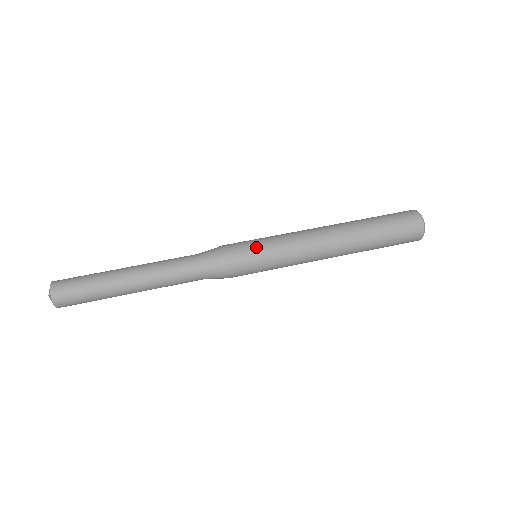
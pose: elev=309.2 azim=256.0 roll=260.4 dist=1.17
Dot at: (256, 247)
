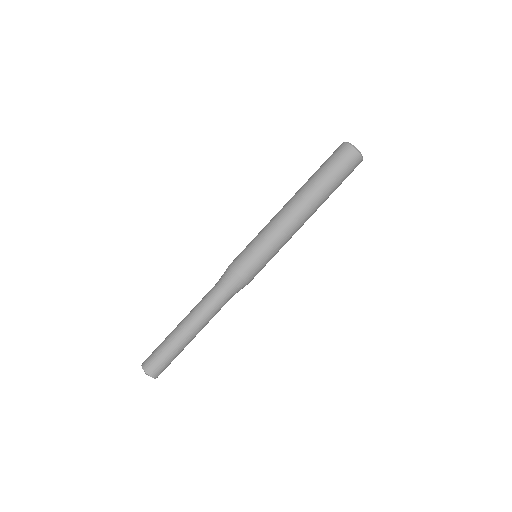
Dot at: (258, 259)
